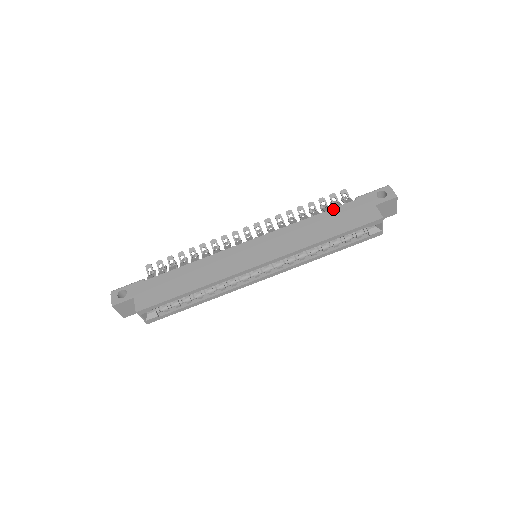
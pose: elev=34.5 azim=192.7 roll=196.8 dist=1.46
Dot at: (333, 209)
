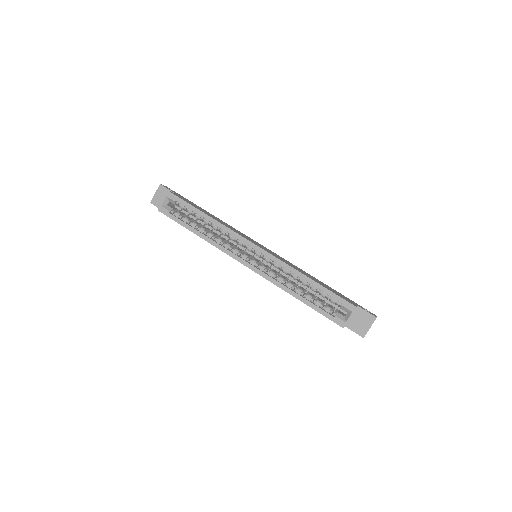
Dot at: occluded
